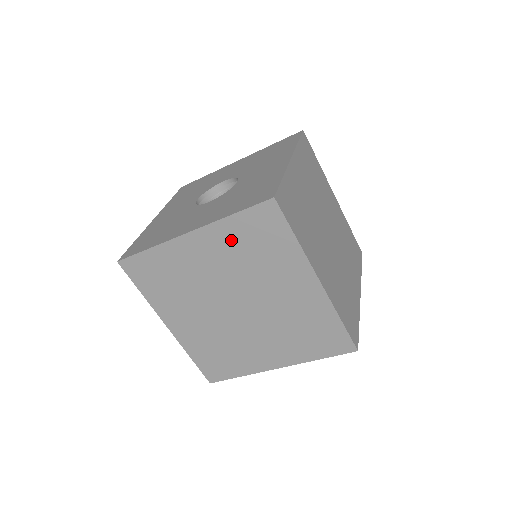
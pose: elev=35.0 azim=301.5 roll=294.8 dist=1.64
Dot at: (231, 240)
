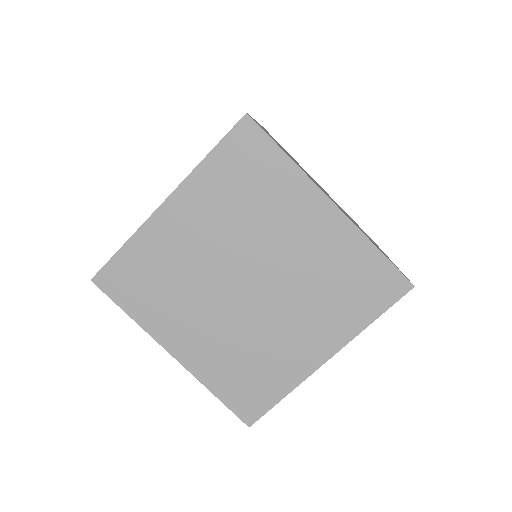
Dot at: (215, 190)
